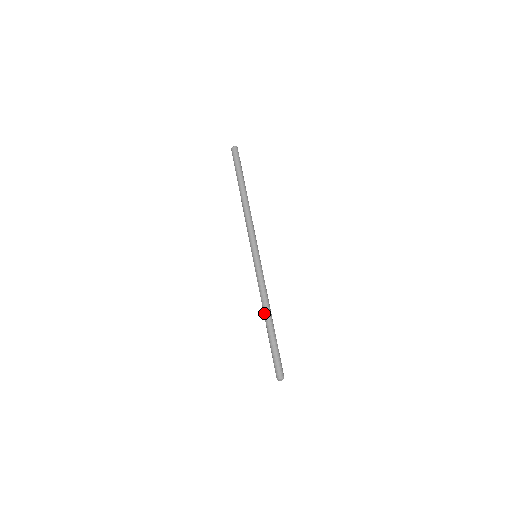
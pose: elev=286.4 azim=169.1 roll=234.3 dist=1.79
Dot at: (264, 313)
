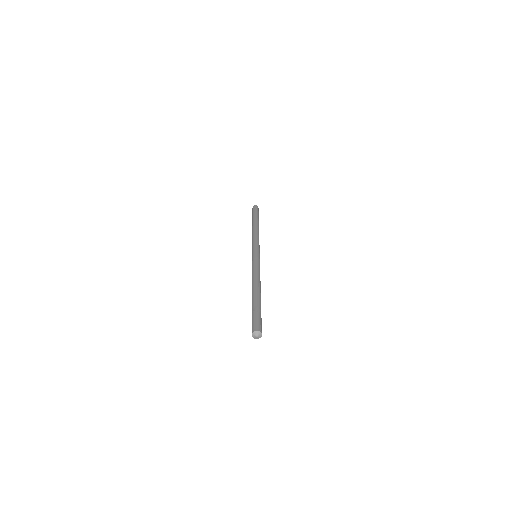
Dot at: (253, 285)
